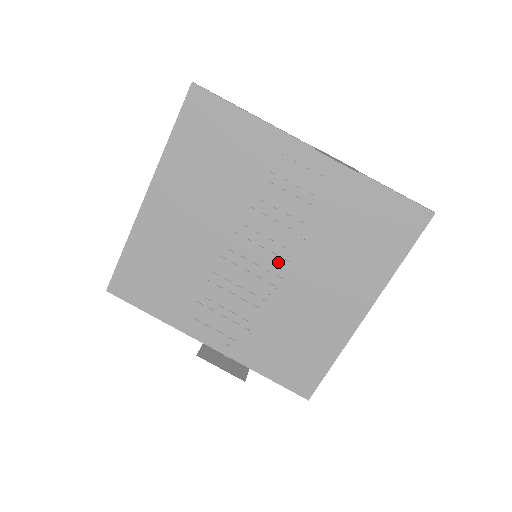
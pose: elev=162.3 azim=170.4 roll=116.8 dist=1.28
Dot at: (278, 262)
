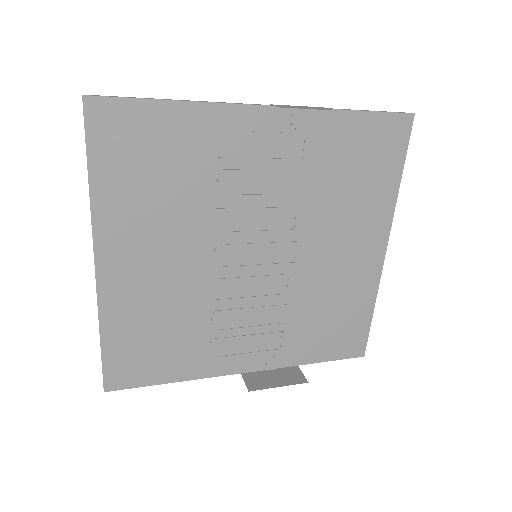
Dot at: (282, 249)
